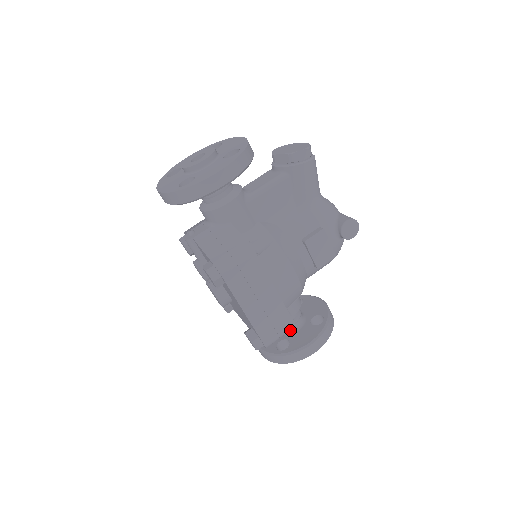
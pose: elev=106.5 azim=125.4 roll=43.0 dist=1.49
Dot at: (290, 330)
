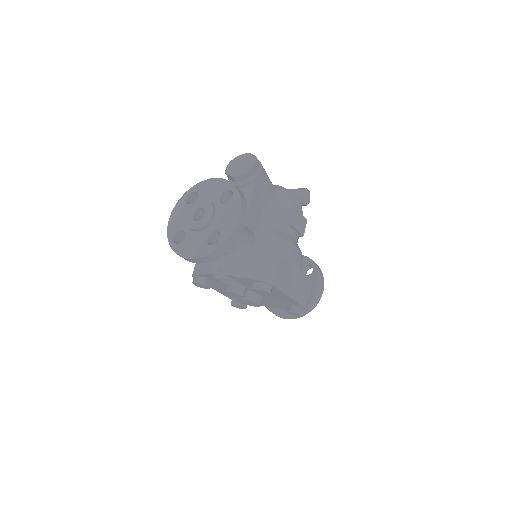
Dot at: occluded
